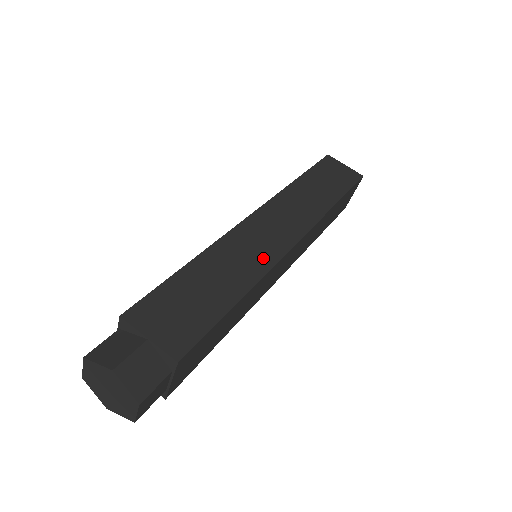
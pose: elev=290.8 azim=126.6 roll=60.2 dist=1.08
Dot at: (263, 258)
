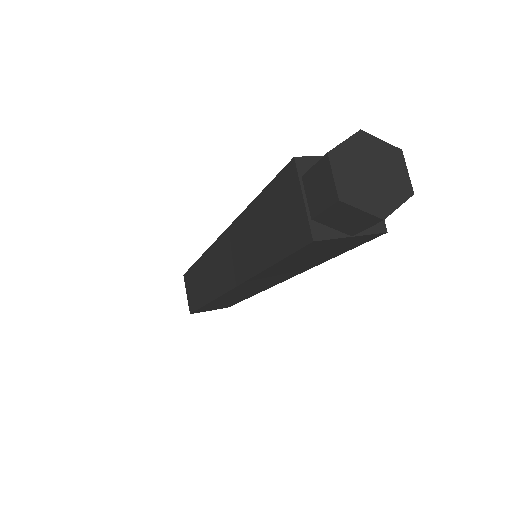
Dot at: occluded
